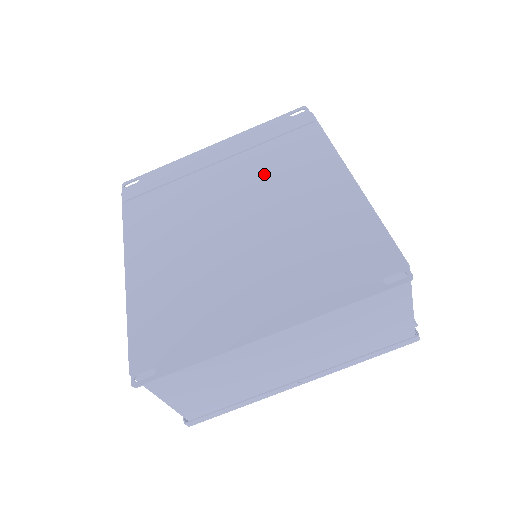
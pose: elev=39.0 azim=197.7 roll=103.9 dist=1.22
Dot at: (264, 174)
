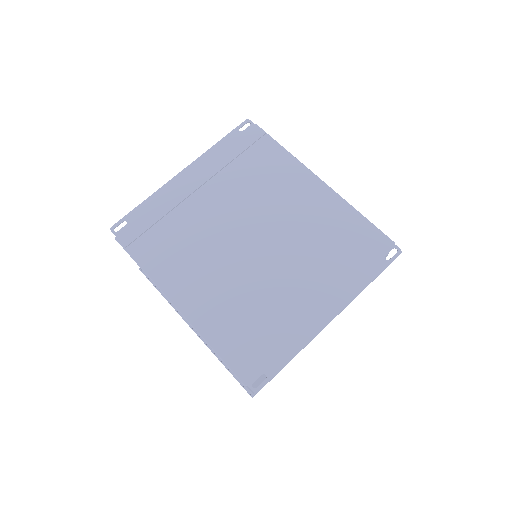
Dot at: (250, 192)
